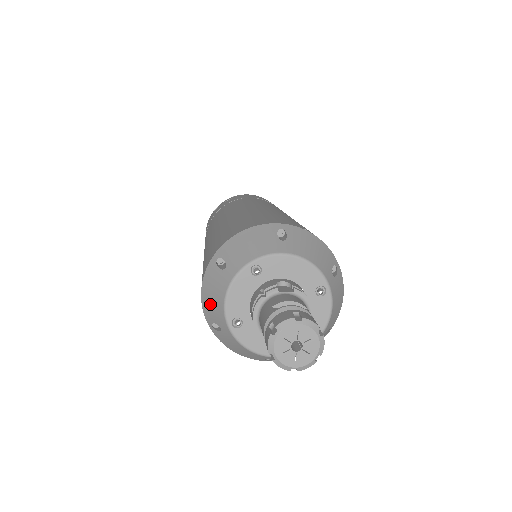
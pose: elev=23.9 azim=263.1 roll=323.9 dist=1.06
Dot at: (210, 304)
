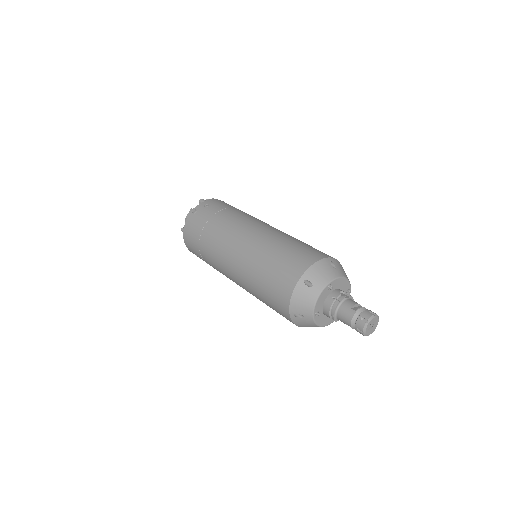
Dot at: (300, 305)
